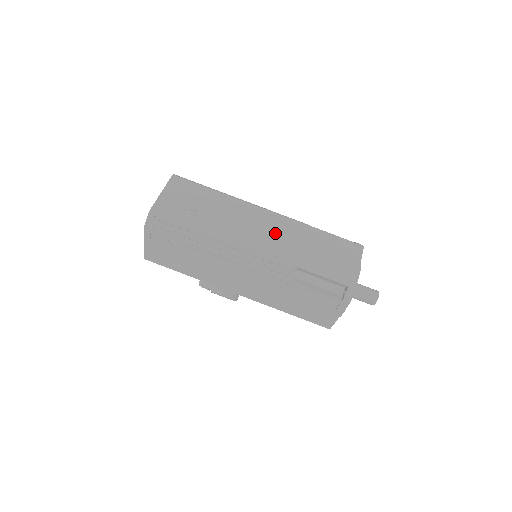
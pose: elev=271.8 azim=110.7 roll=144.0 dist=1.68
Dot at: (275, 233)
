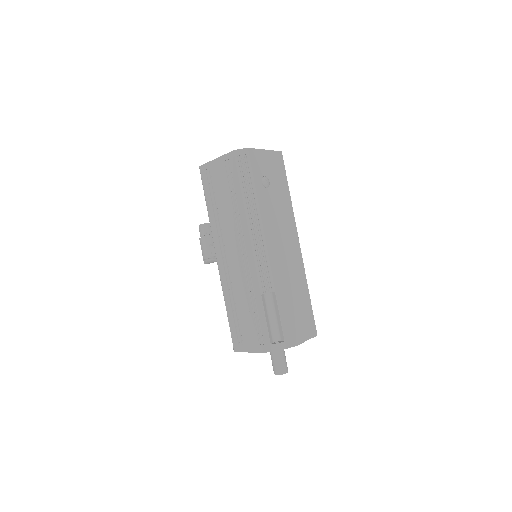
Dot at: (288, 259)
